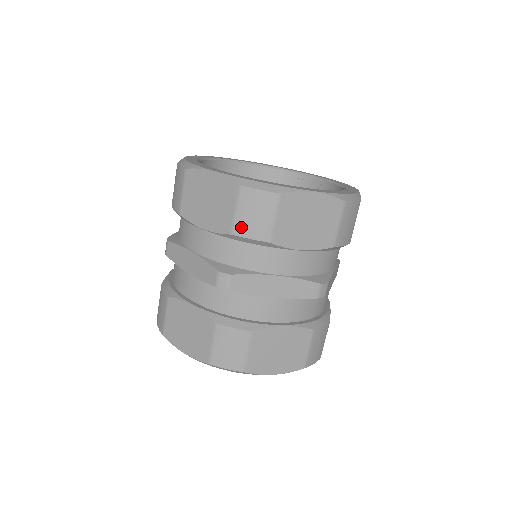
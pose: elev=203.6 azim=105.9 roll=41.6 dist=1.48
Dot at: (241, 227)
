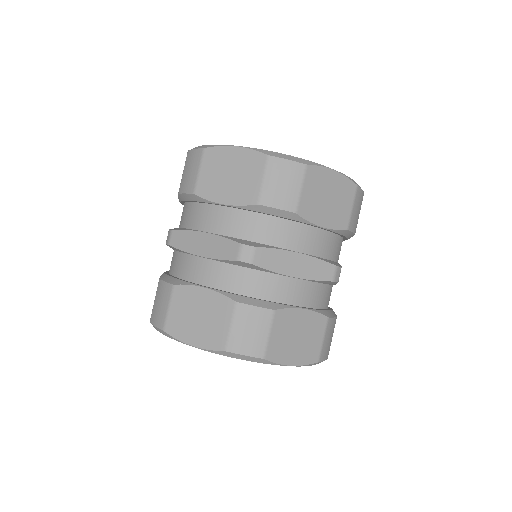
Dot at: (268, 196)
